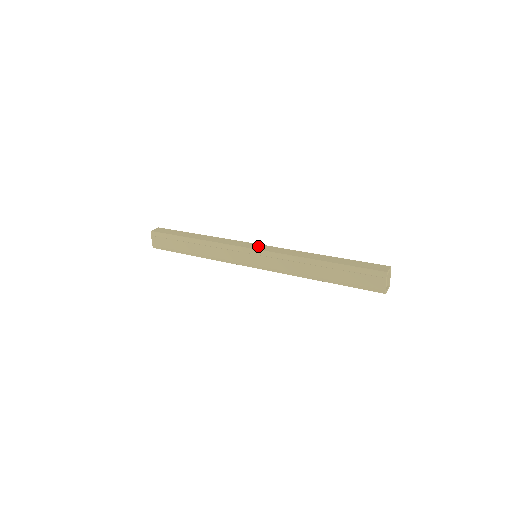
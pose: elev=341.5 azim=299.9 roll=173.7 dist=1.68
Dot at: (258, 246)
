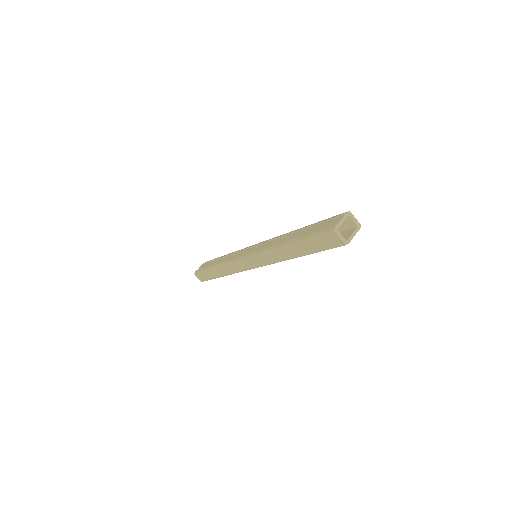
Dot at: occluded
